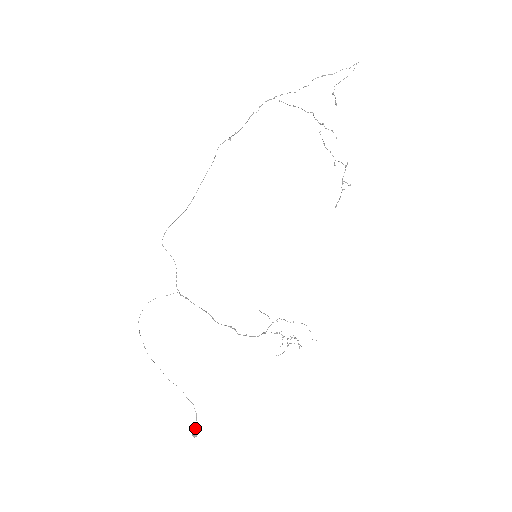
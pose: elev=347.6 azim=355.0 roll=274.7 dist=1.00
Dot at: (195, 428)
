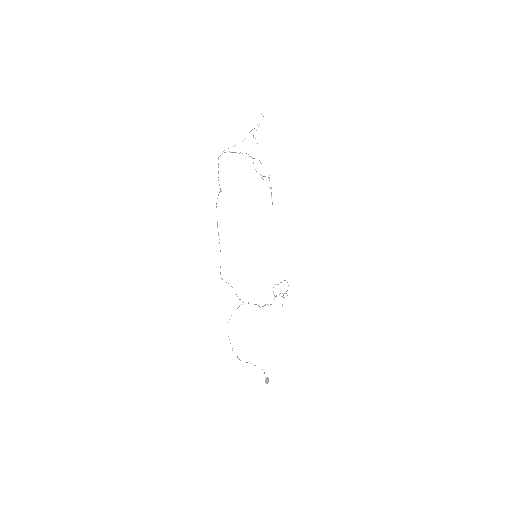
Dot at: (266, 378)
